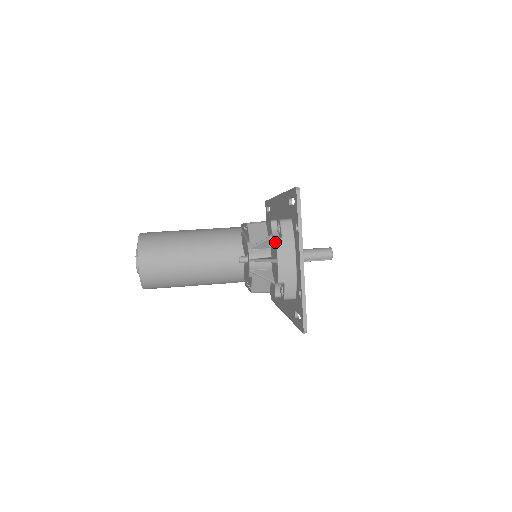
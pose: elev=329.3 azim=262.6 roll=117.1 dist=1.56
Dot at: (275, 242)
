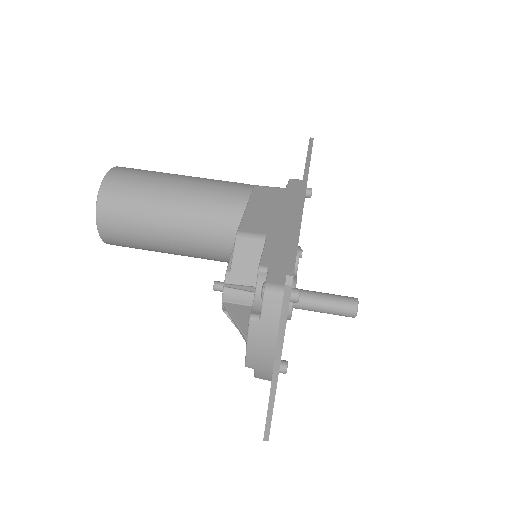
Dot at: (249, 319)
